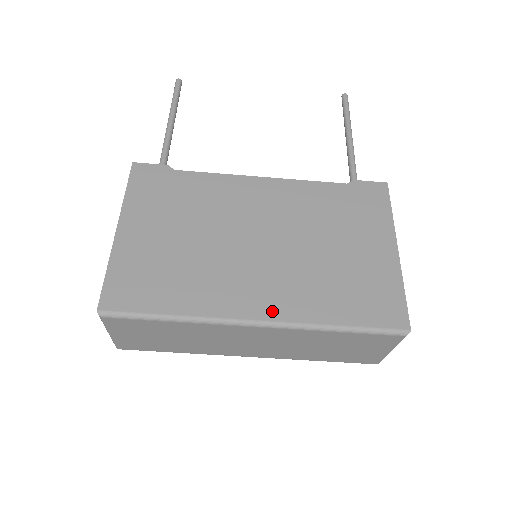
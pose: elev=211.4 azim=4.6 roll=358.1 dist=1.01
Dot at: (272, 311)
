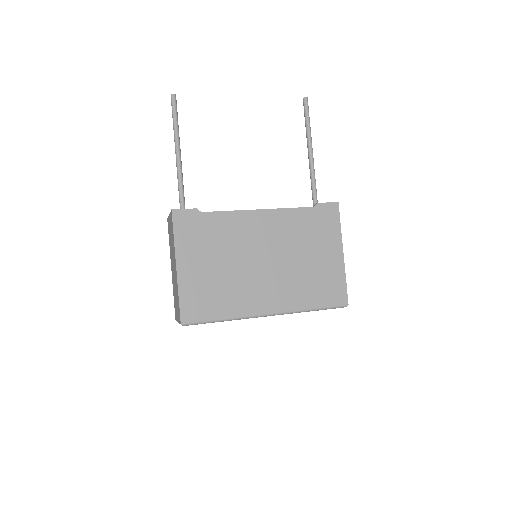
Dot at: (277, 307)
